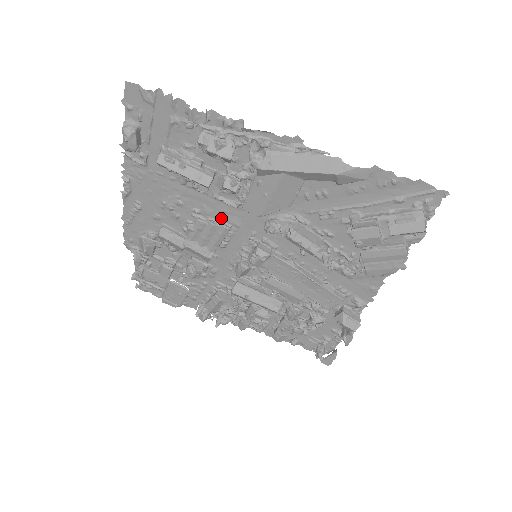
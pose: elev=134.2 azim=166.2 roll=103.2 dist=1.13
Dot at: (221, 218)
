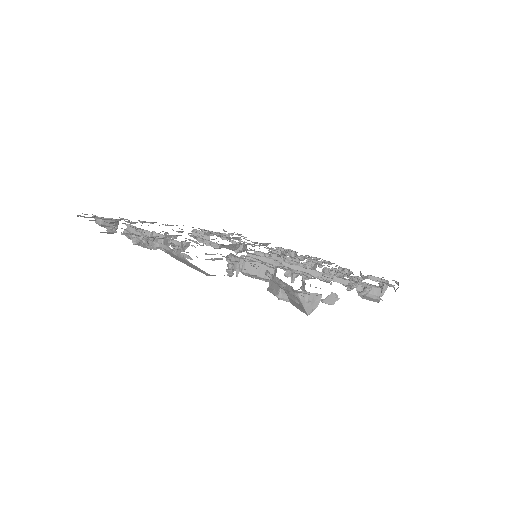
Dot at: (208, 240)
